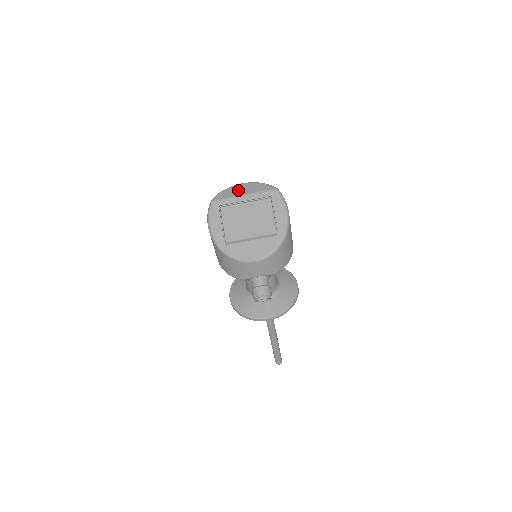
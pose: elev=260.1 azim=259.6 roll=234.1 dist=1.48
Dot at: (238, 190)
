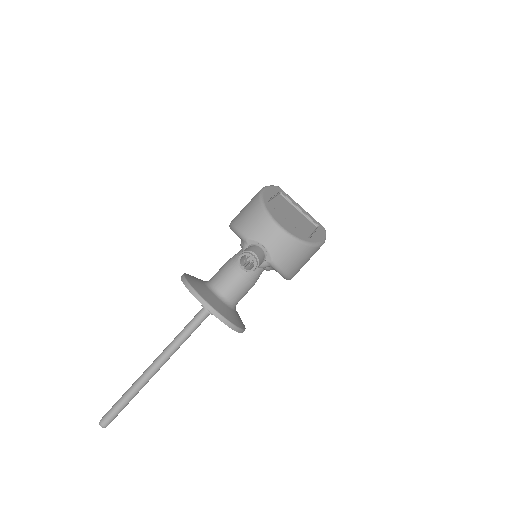
Dot at: occluded
